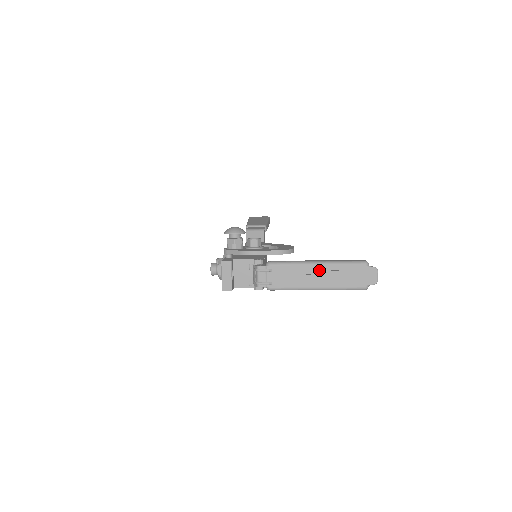
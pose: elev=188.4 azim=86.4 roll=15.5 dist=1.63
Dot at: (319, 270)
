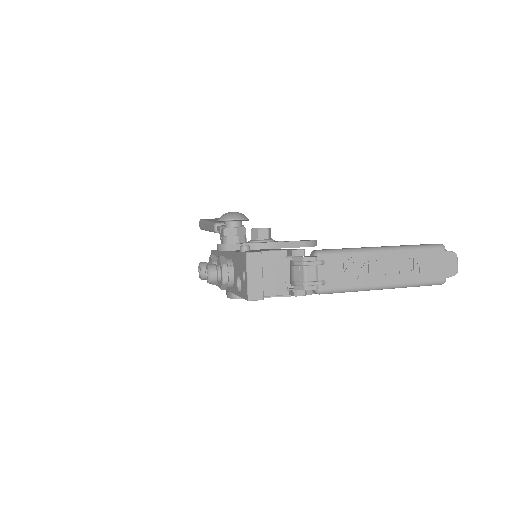
Dot at: (387, 259)
